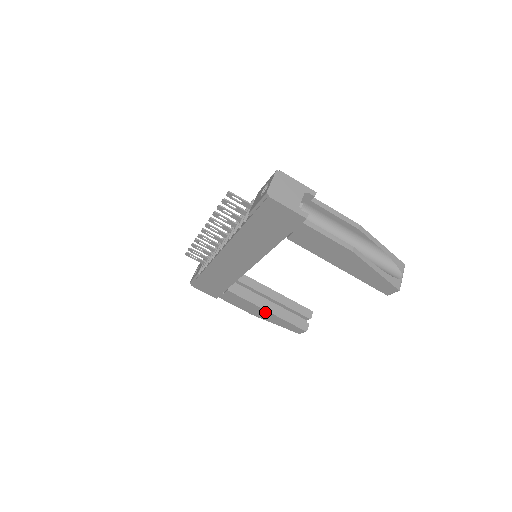
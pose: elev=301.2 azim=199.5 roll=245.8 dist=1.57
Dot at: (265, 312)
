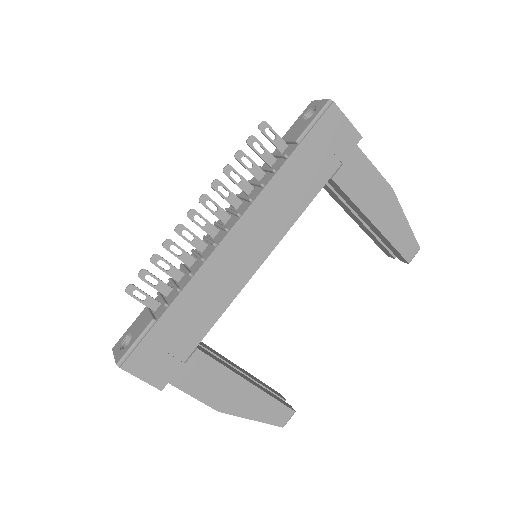
Dot at: (245, 388)
